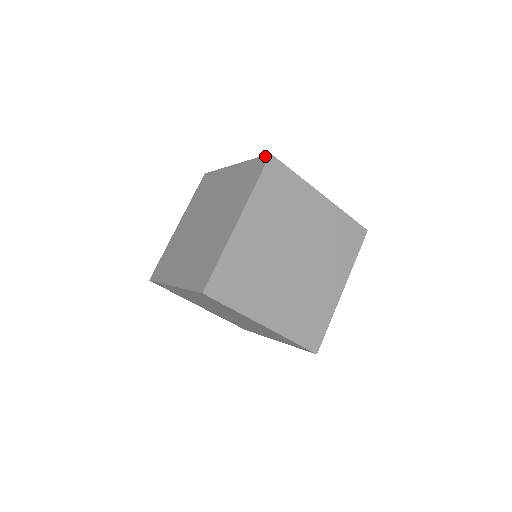
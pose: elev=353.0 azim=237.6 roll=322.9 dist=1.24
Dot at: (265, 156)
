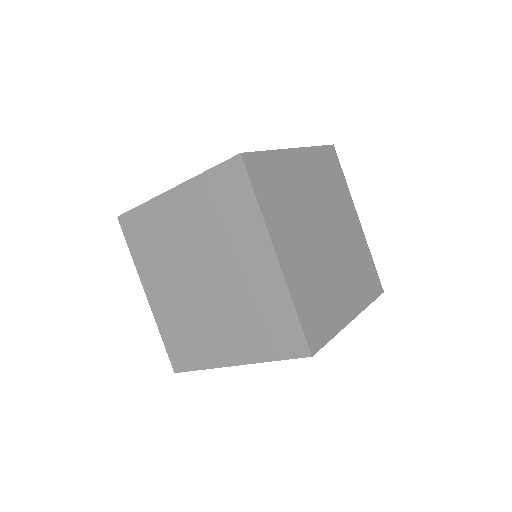
Dot at: (306, 346)
